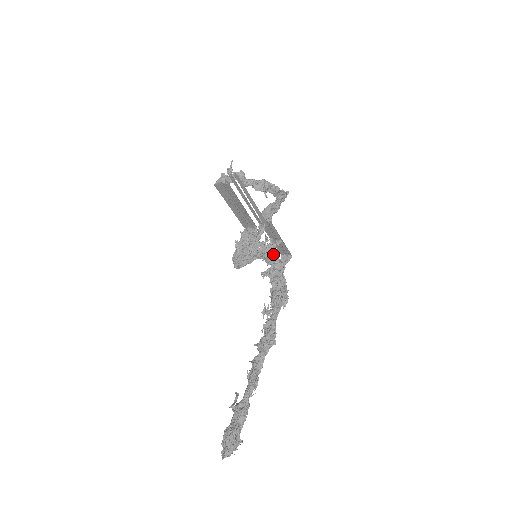
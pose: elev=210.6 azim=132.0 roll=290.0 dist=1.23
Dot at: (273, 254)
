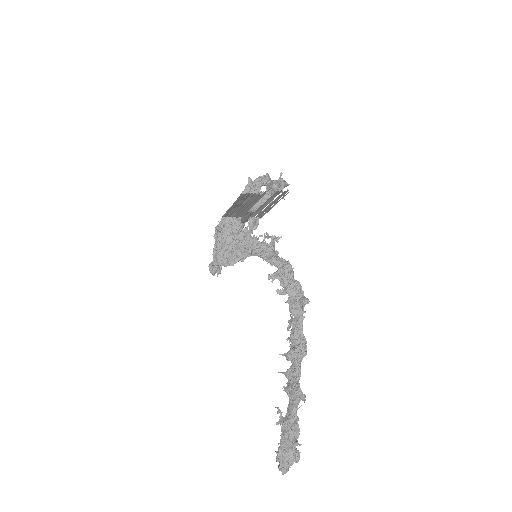
Dot at: (277, 254)
